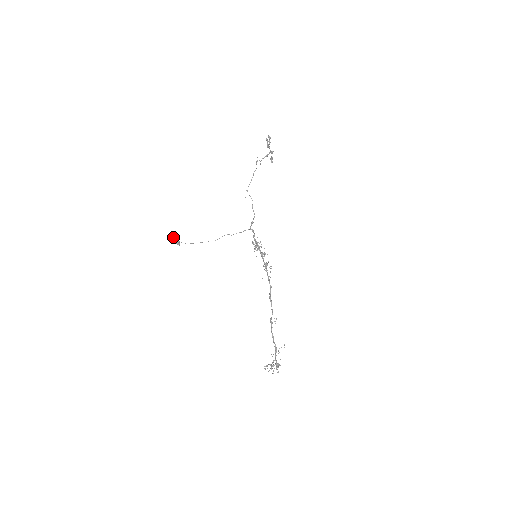
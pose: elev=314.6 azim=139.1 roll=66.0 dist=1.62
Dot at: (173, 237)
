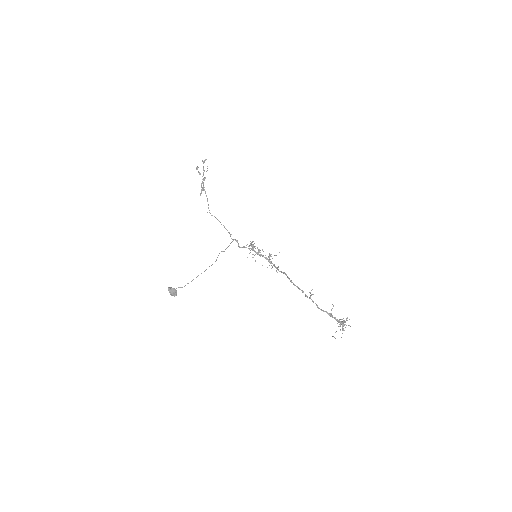
Dot at: occluded
